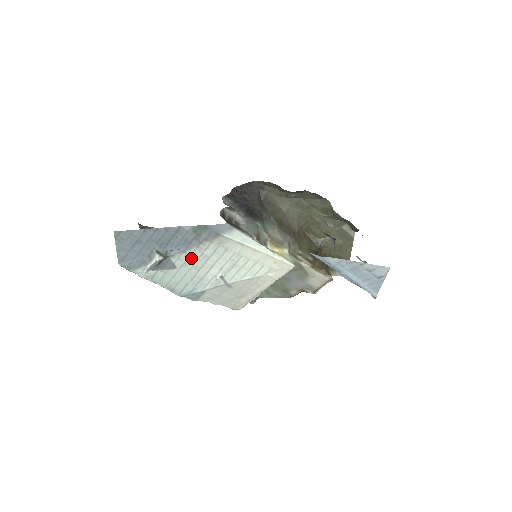
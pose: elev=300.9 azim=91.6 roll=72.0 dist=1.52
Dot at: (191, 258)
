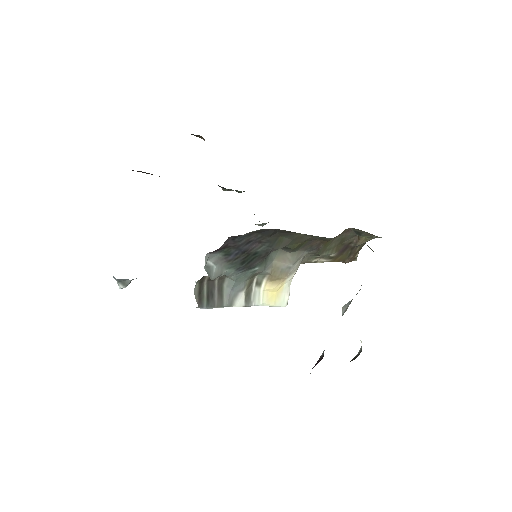
Dot at: occluded
